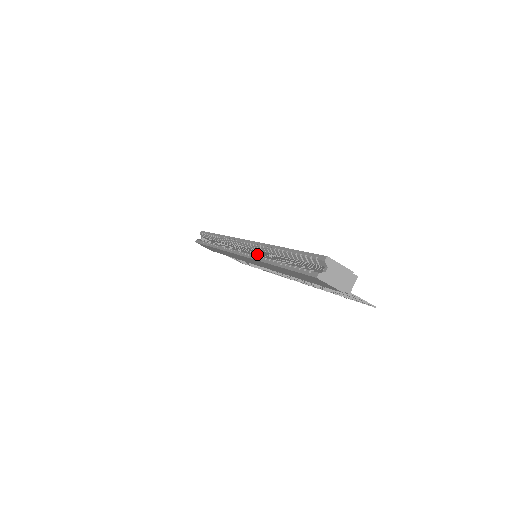
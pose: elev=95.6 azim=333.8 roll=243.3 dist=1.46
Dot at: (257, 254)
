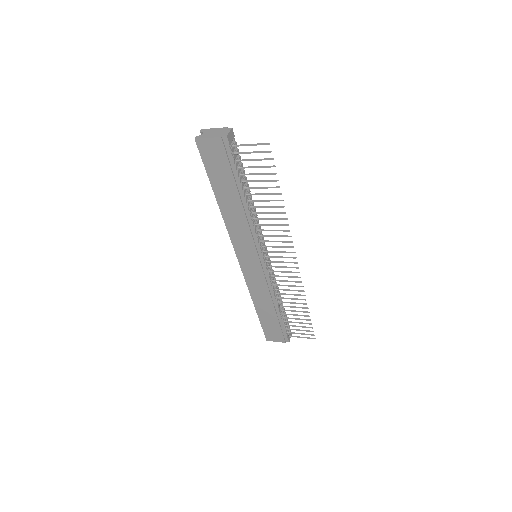
Dot at: occluded
